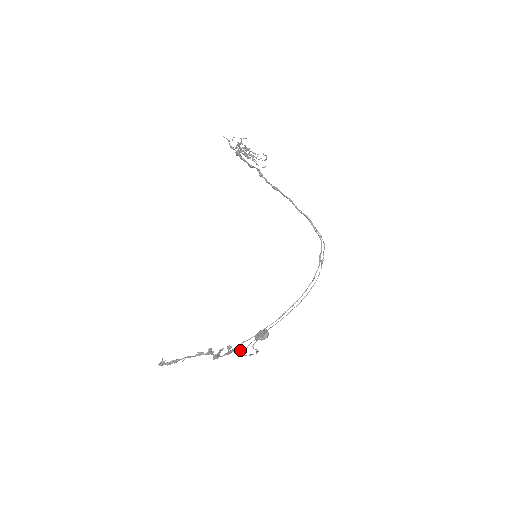
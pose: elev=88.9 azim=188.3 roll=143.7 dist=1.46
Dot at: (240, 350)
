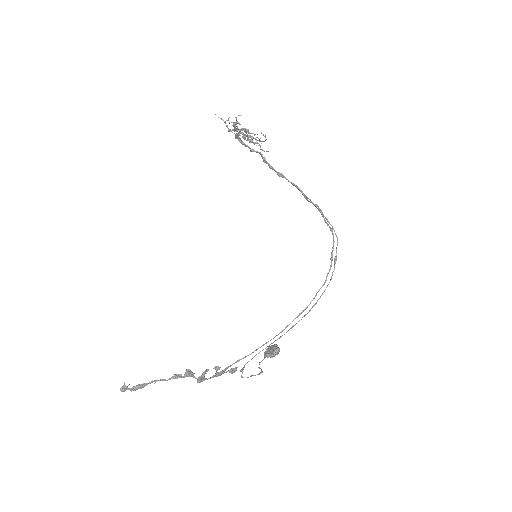
Dot at: (232, 371)
